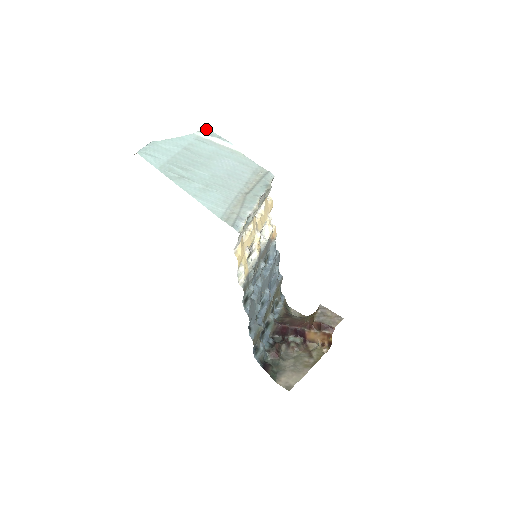
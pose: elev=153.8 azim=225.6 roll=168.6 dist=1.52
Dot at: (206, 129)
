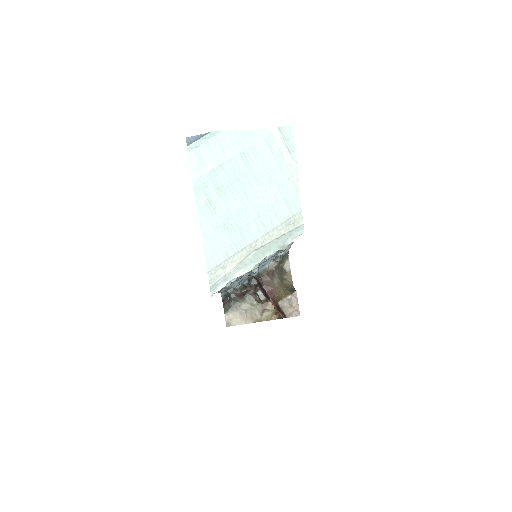
Dot at: (290, 126)
